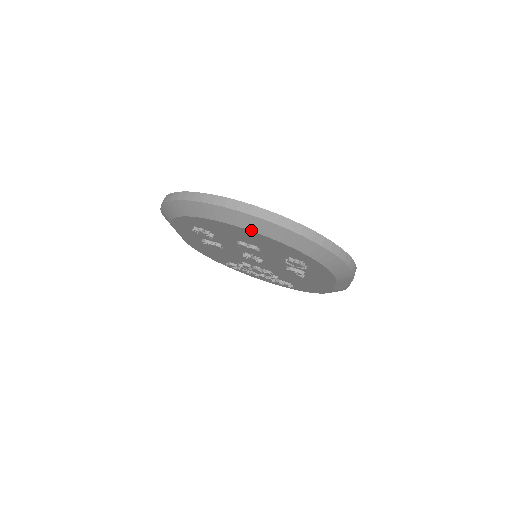
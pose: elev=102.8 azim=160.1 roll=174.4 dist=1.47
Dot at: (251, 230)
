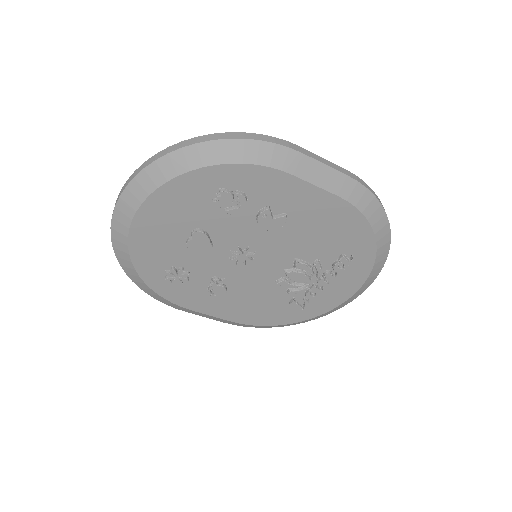
Dot at: (137, 208)
